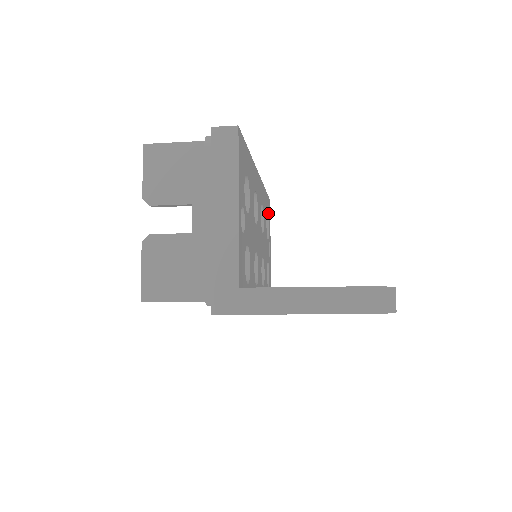
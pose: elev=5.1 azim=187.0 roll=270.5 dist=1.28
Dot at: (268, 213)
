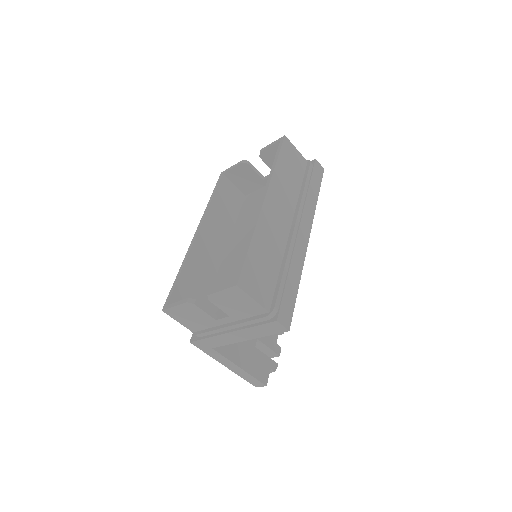
Dot at: occluded
